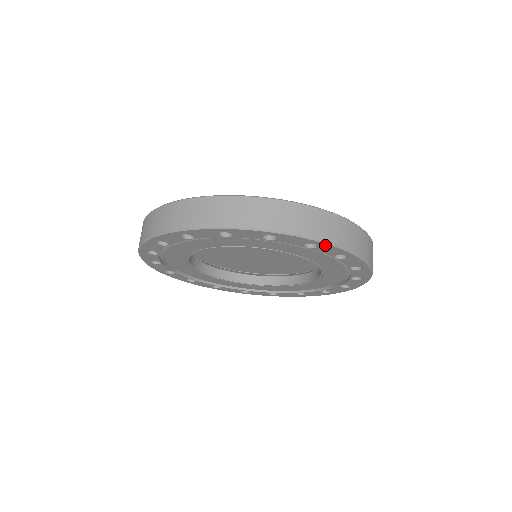
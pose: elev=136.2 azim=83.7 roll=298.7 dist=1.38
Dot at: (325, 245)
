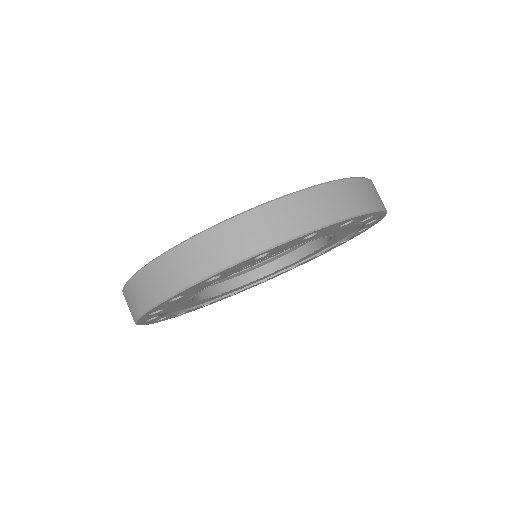
Dot at: (362, 216)
